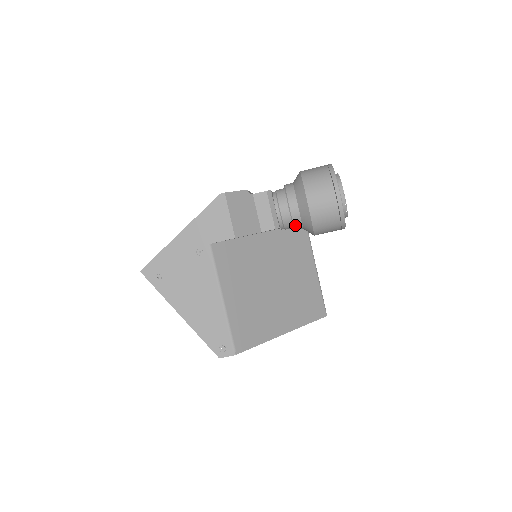
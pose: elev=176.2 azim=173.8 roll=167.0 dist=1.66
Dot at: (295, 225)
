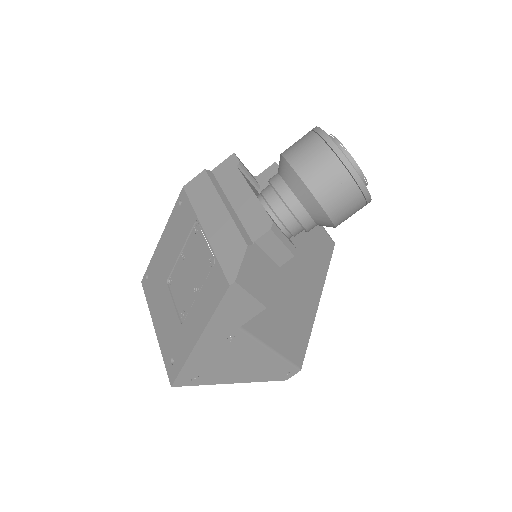
Dot at: occluded
